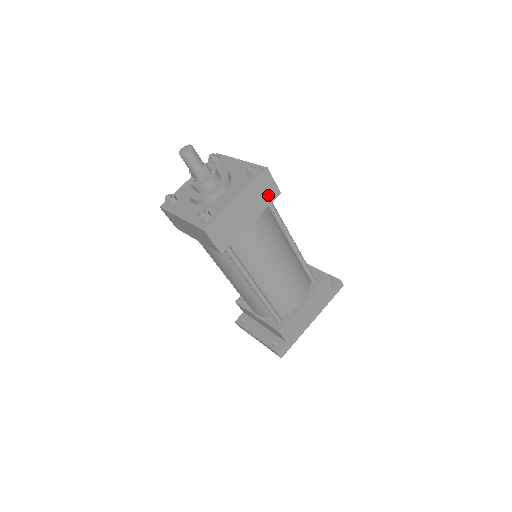
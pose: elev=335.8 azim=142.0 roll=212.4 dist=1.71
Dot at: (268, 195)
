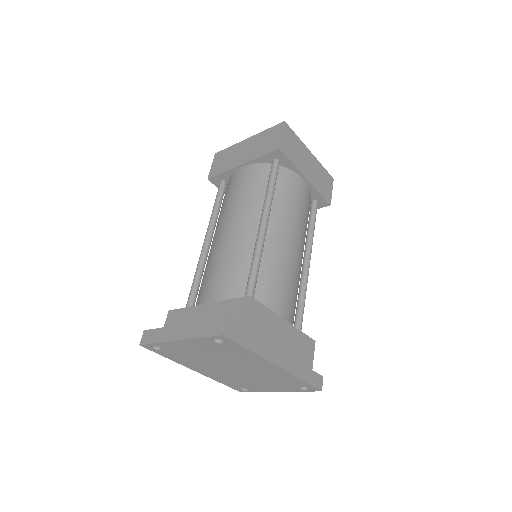
Dot at: (324, 189)
